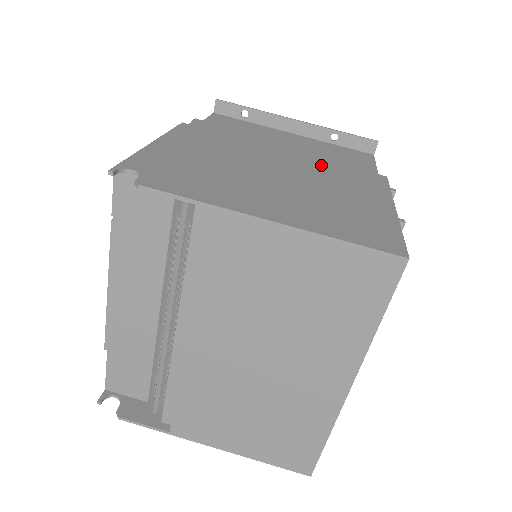
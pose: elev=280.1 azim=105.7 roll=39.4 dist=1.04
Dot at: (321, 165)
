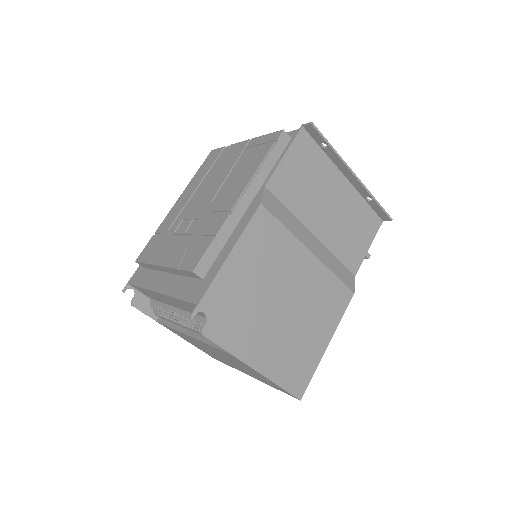
Dot at: (322, 281)
